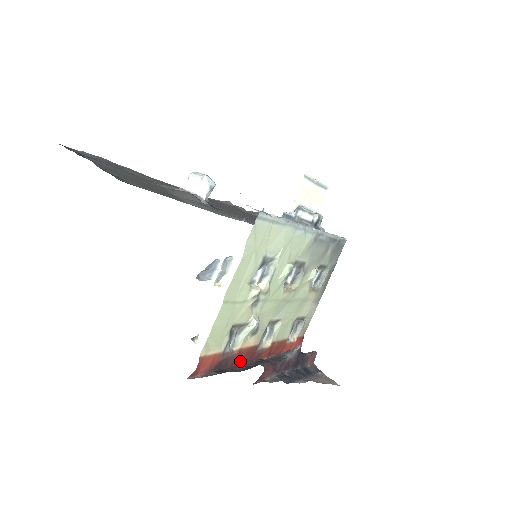
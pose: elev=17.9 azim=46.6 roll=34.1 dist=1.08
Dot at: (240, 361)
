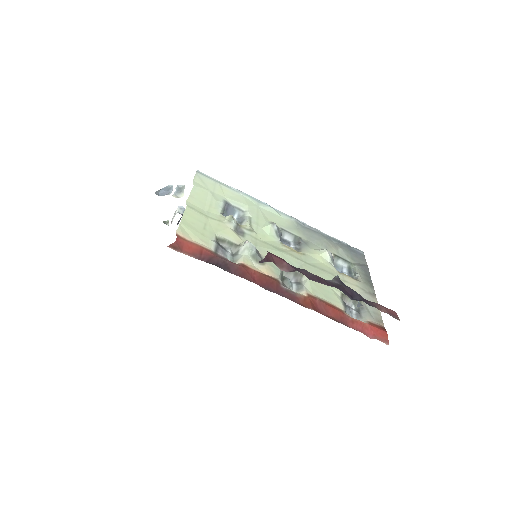
Dot at: (256, 283)
